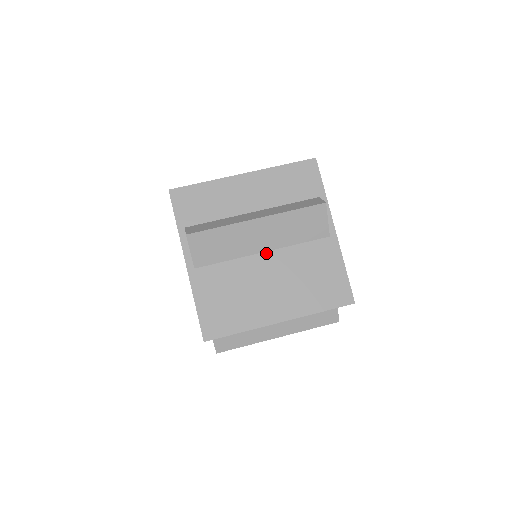
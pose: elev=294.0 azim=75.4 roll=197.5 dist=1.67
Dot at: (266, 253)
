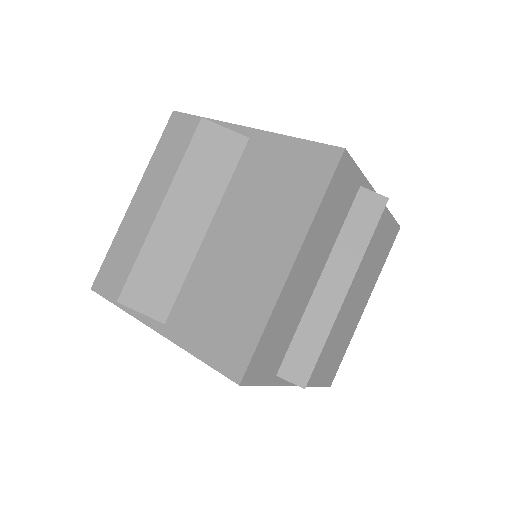
Dot at: (210, 228)
